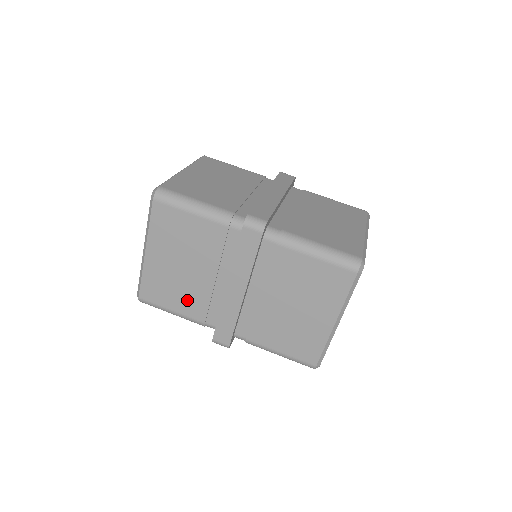
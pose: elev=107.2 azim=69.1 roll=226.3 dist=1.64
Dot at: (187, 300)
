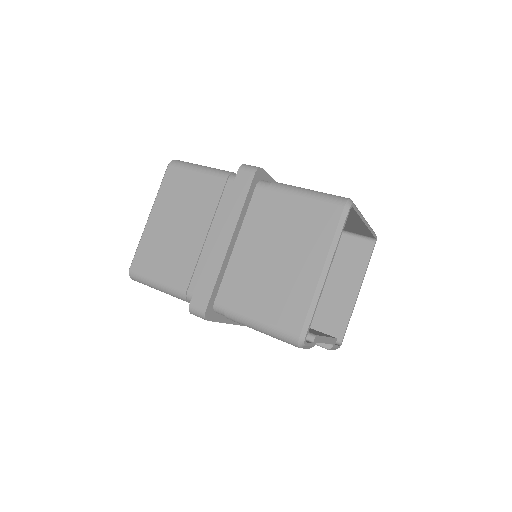
Dot at: (175, 265)
